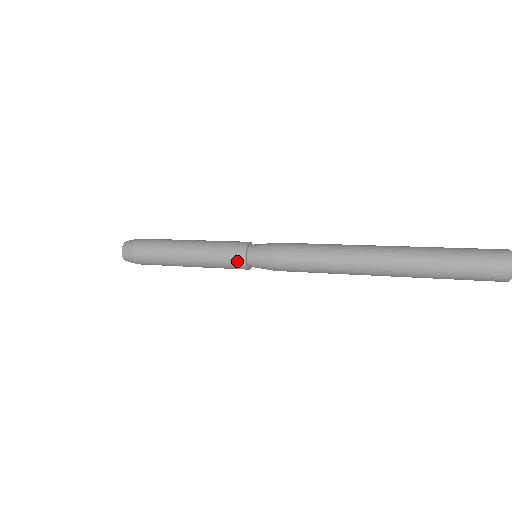
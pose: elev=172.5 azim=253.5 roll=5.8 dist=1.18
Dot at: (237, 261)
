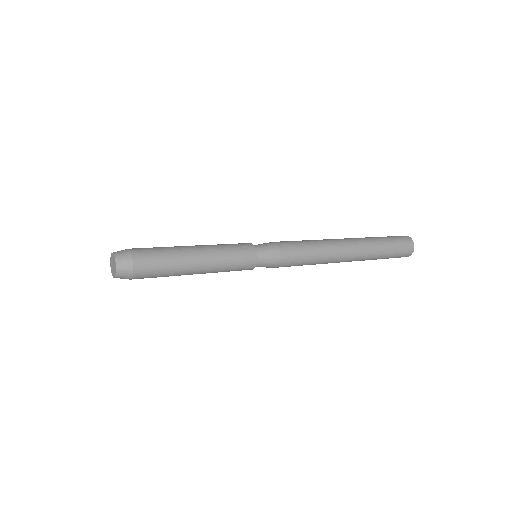
Dot at: (248, 267)
